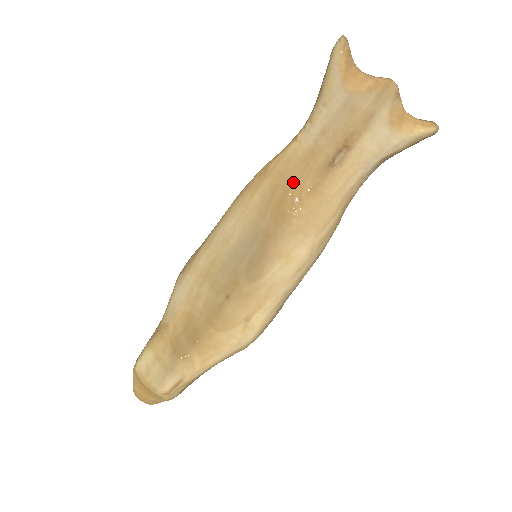
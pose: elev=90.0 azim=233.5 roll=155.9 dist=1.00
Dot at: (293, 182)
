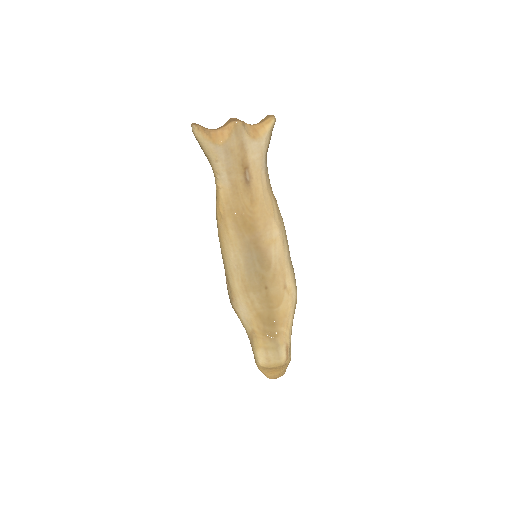
Dot at: (240, 208)
